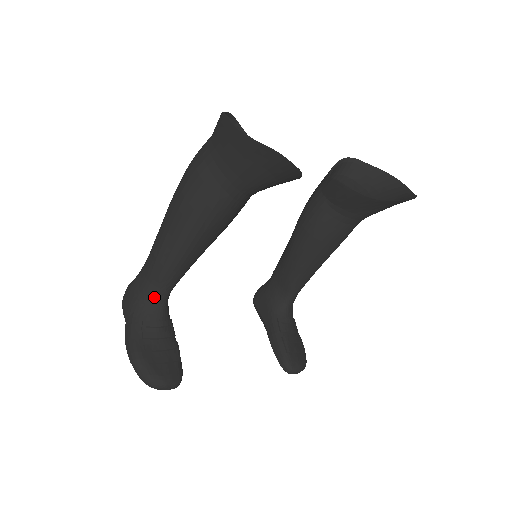
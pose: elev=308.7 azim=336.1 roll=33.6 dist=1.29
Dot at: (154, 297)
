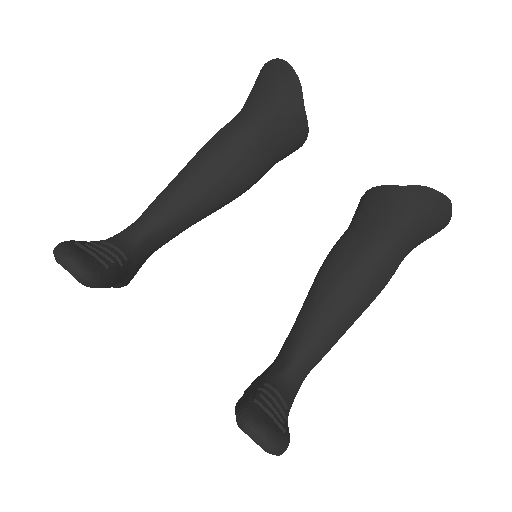
Dot at: (130, 231)
